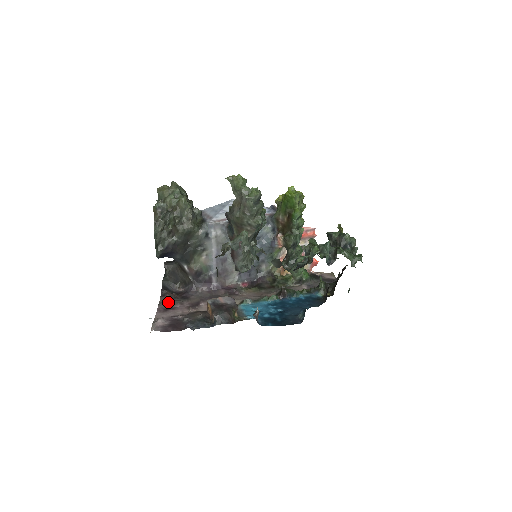
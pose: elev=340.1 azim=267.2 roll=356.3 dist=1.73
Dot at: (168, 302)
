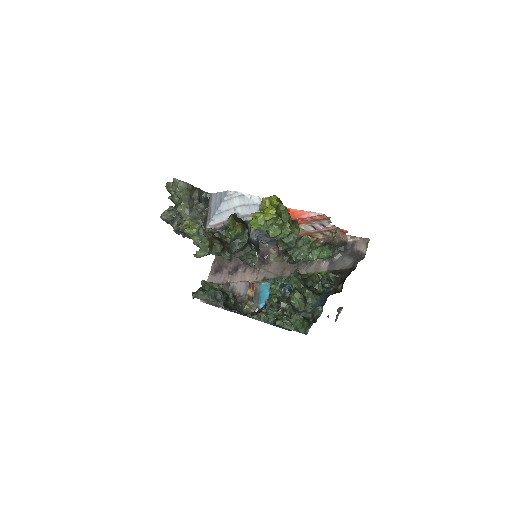
Dot at: (218, 262)
